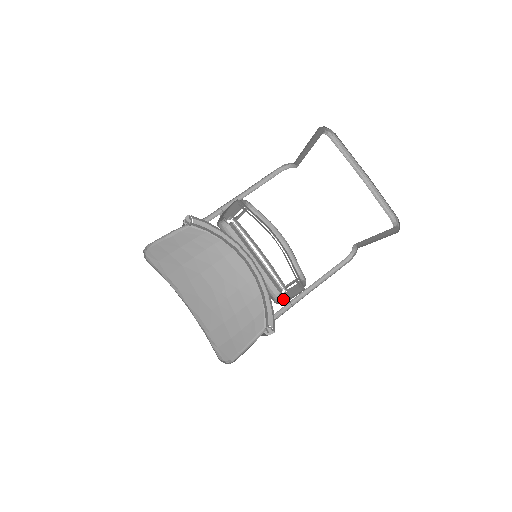
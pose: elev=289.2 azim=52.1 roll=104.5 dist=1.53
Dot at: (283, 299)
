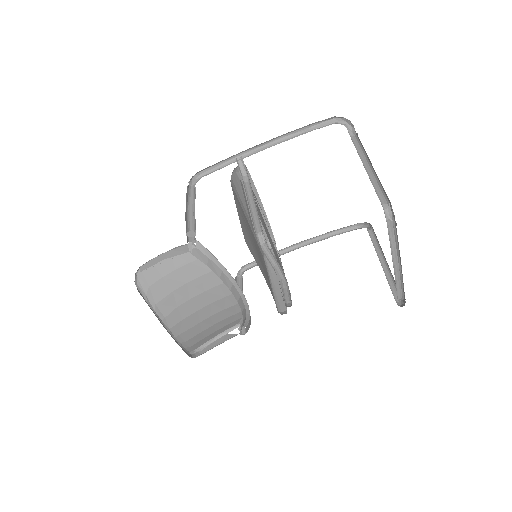
Dot at: occluded
